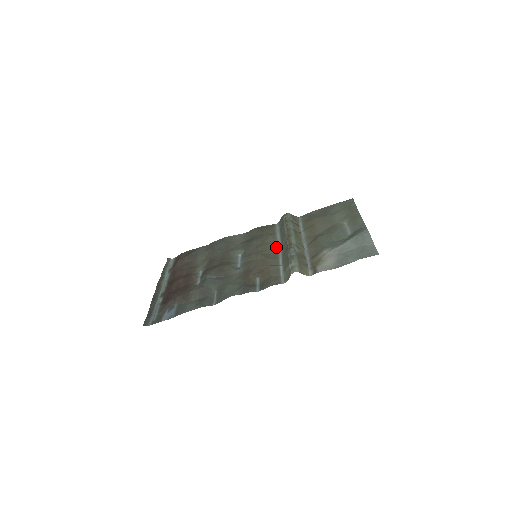
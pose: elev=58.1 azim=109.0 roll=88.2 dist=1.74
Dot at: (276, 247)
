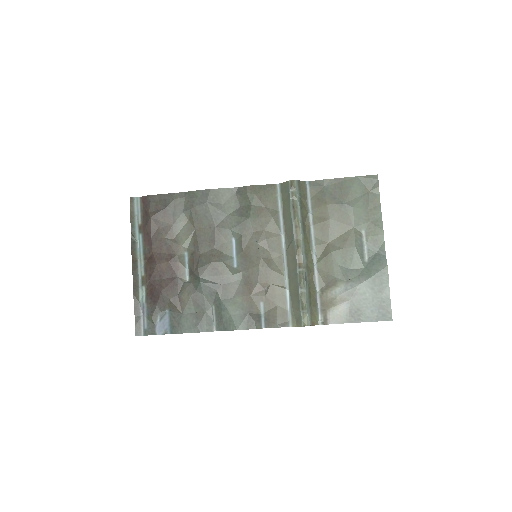
Dot at: (280, 246)
